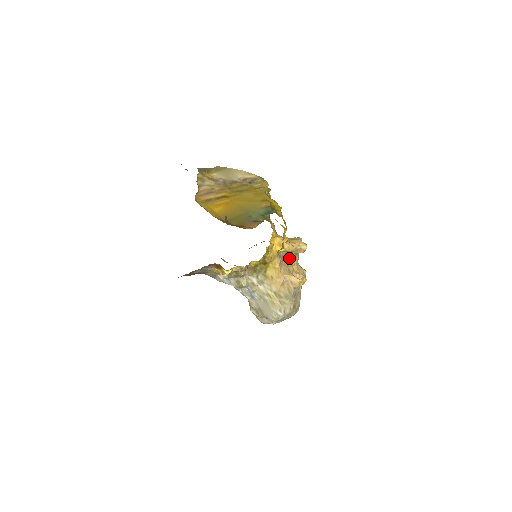
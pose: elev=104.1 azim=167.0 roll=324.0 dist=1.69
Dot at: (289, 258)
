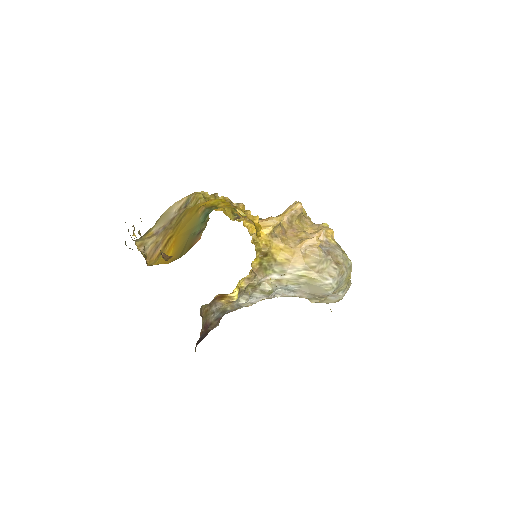
Dot at: (293, 228)
